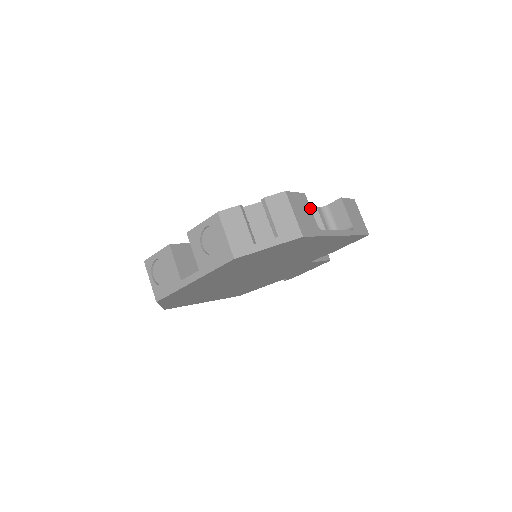
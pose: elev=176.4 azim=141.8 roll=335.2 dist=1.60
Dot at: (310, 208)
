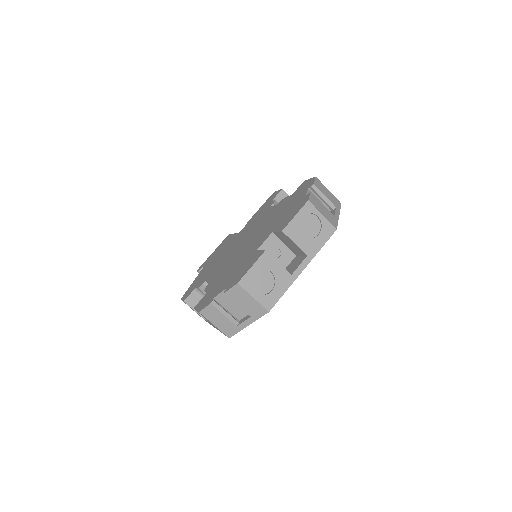
Dot at: occluded
